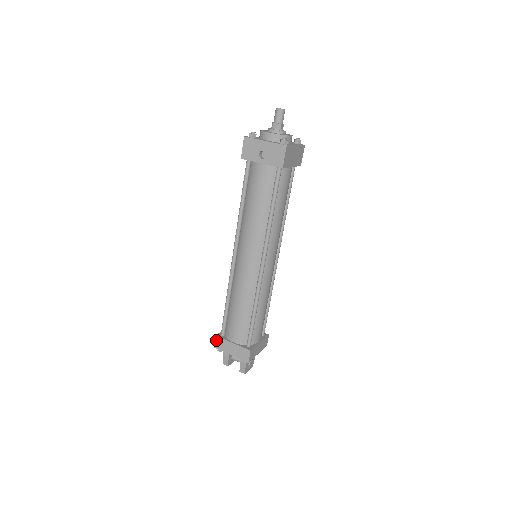
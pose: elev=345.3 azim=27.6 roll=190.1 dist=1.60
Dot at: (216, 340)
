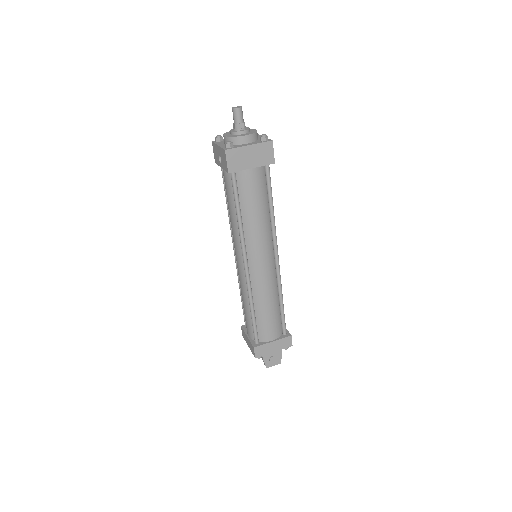
Dot at: (242, 330)
